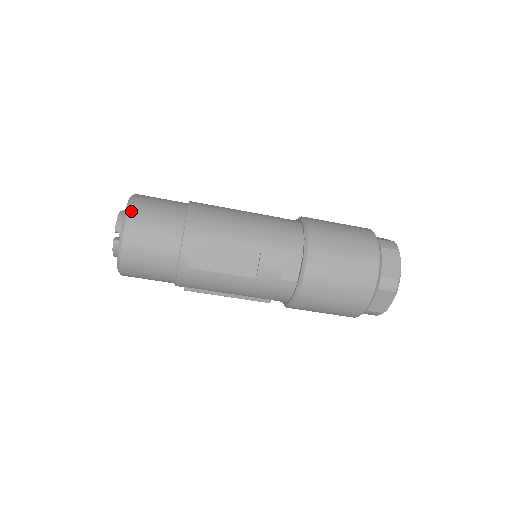
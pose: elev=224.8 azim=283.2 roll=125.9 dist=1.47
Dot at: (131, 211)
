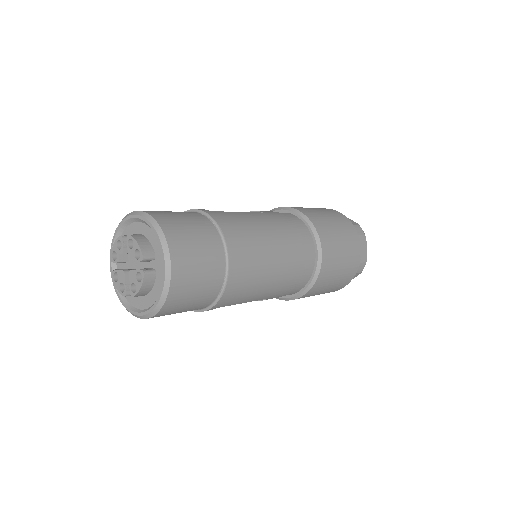
Dot at: (165, 307)
